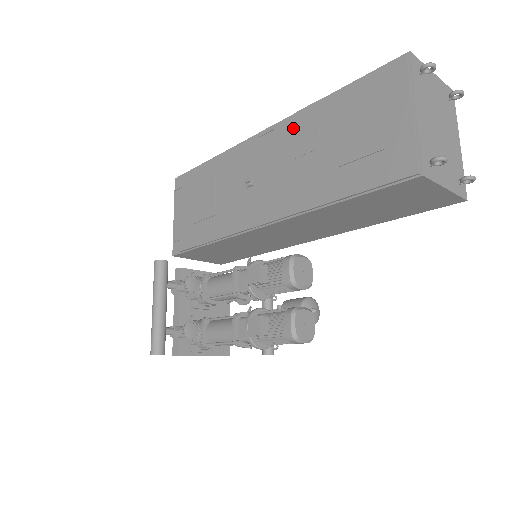
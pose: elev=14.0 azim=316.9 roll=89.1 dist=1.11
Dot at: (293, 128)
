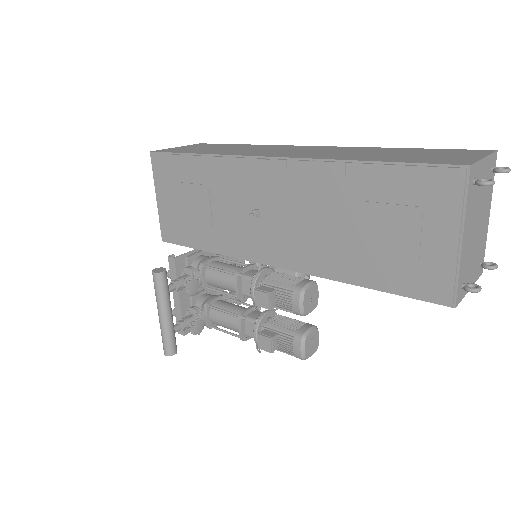
Dot at: (311, 179)
